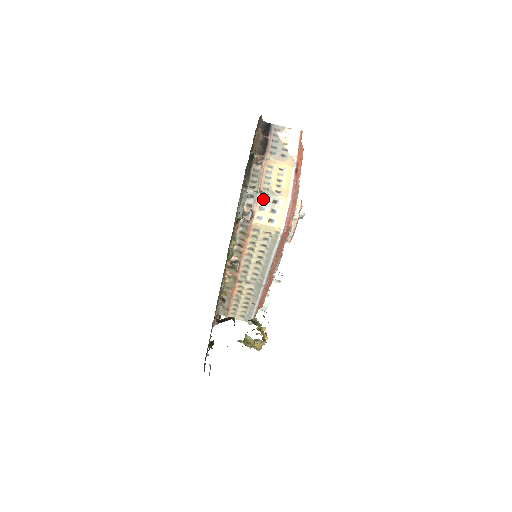
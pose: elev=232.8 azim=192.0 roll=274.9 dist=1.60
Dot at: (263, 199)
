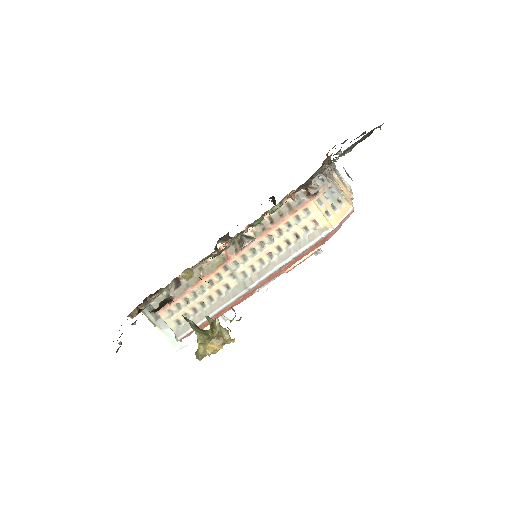
Dot at: (330, 190)
